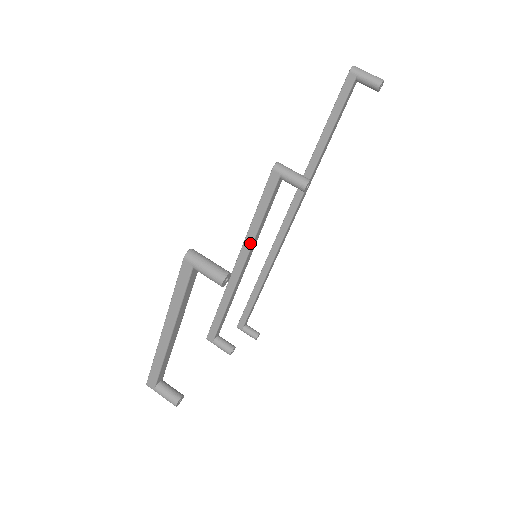
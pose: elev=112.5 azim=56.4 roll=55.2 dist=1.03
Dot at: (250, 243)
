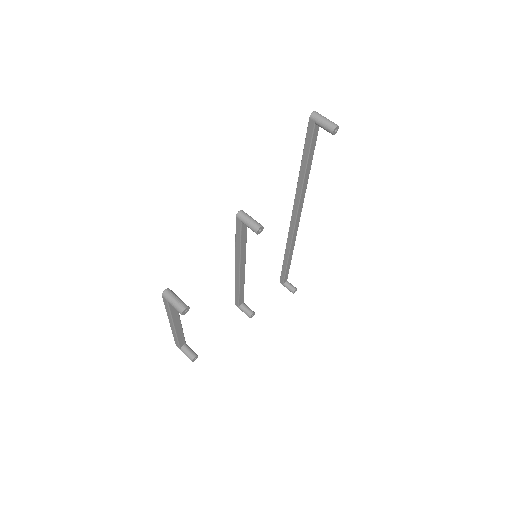
Dot at: (239, 256)
